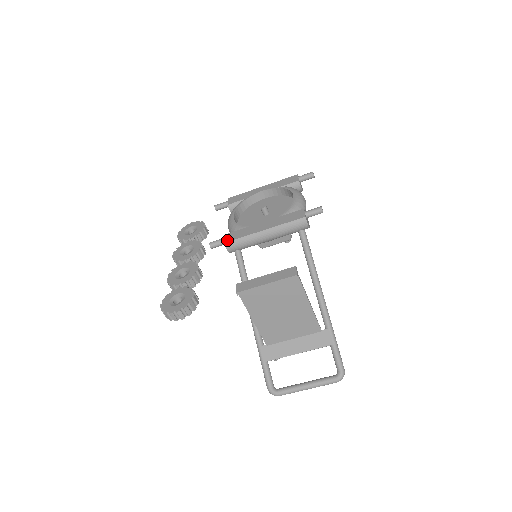
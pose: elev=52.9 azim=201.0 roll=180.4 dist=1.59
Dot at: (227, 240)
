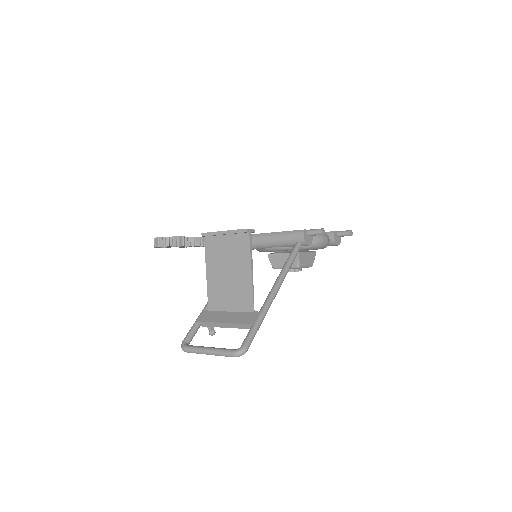
Dot at: occluded
